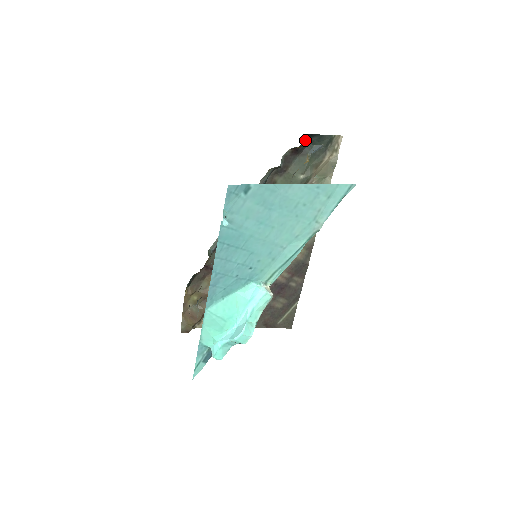
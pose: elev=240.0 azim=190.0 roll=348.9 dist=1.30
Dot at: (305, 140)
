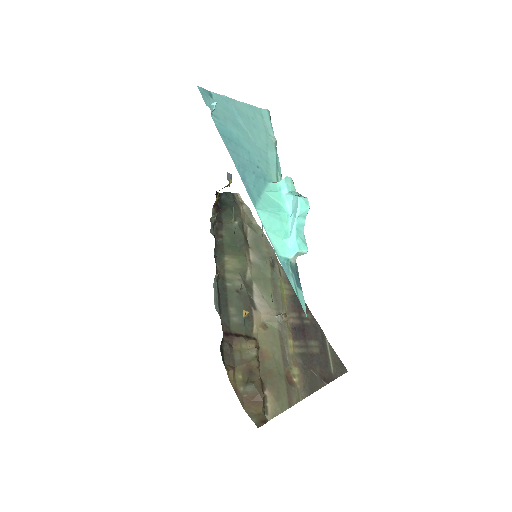
Dot at: (218, 200)
